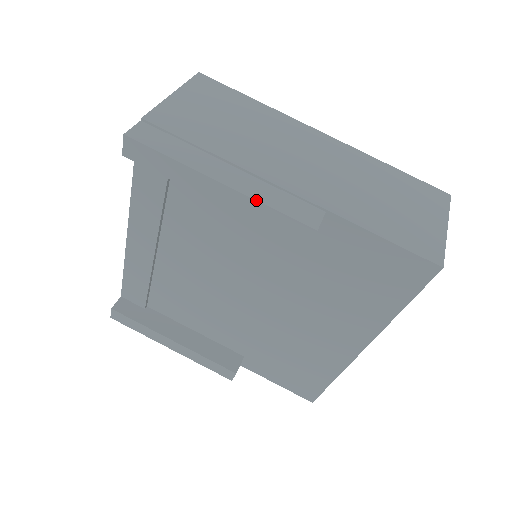
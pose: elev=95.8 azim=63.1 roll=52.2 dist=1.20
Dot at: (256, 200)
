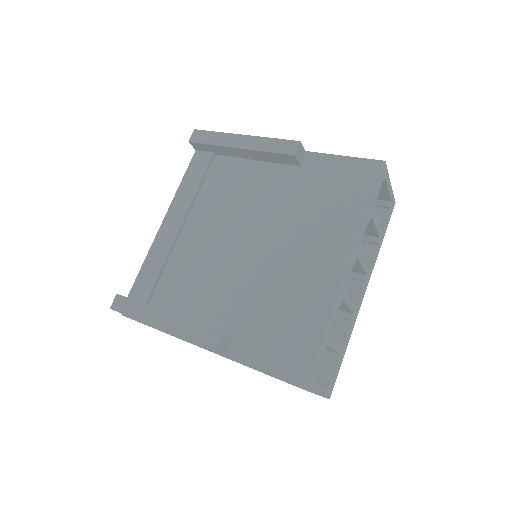
Dot at: (264, 137)
